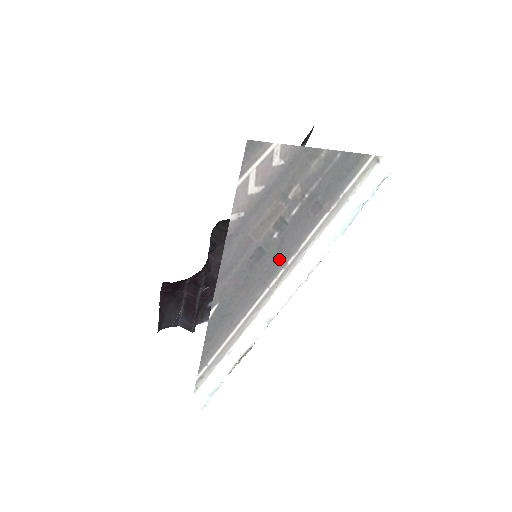
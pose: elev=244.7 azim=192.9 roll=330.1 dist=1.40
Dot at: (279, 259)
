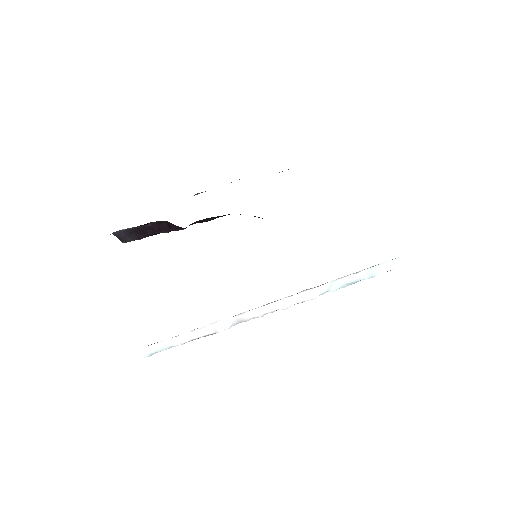
Dot at: occluded
